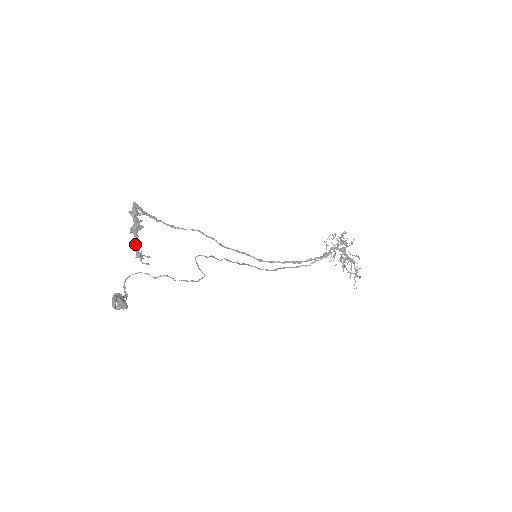
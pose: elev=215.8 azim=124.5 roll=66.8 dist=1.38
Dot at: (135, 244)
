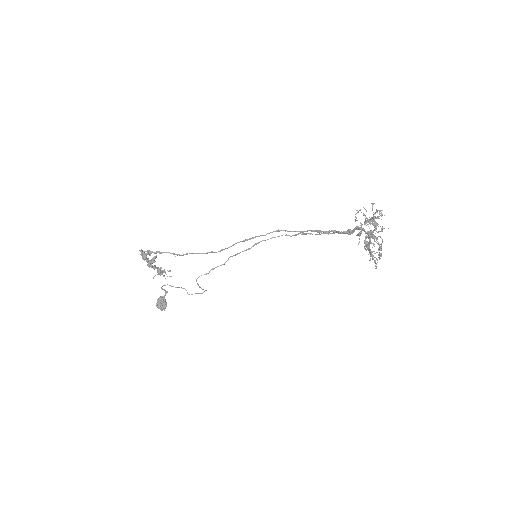
Dot at: occluded
